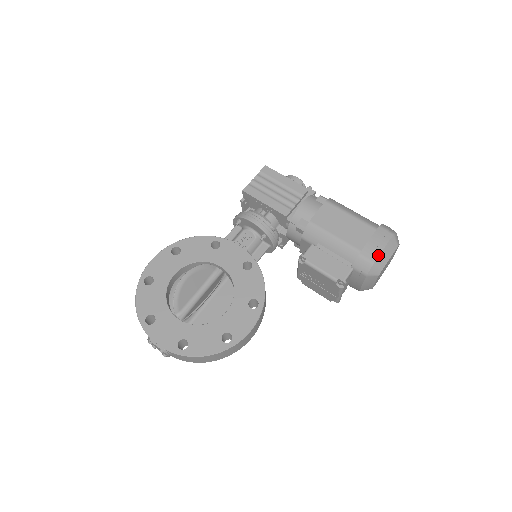
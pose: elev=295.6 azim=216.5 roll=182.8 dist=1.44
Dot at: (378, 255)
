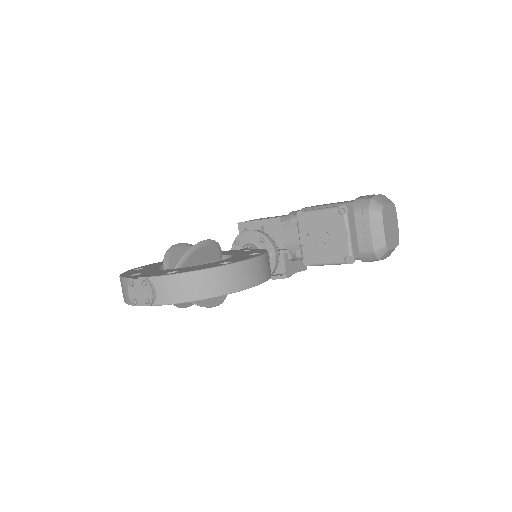
Dot at: (373, 196)
